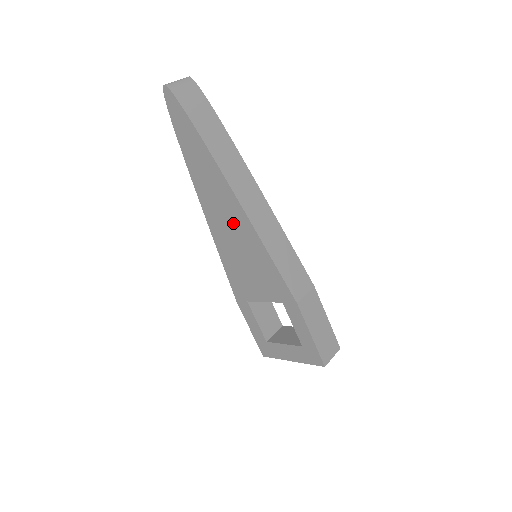
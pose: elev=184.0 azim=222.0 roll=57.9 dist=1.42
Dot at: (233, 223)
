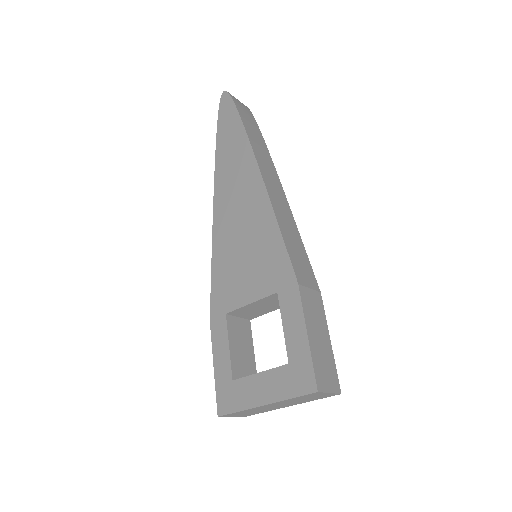
Dot at: (245, 202)
